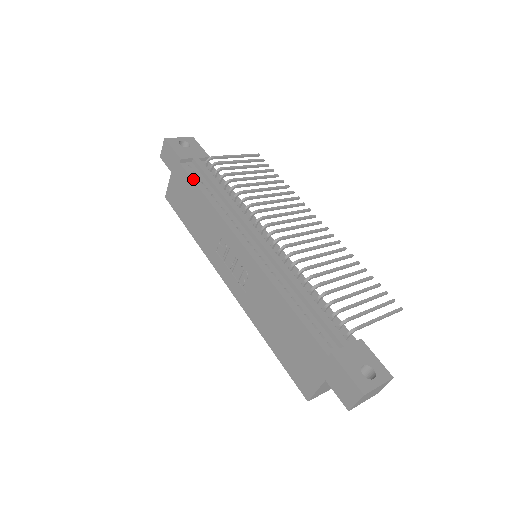
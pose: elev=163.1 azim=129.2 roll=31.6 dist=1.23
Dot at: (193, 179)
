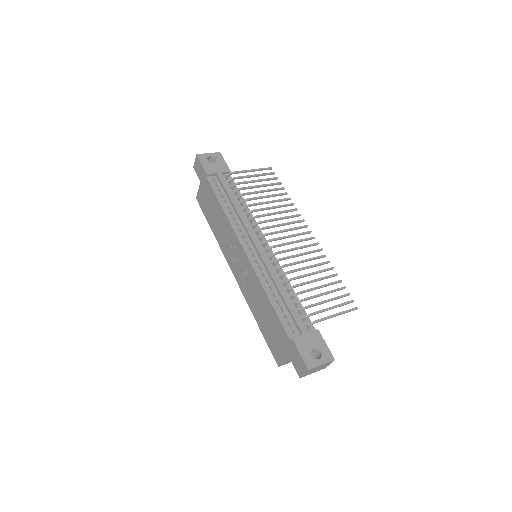
Dot at: (215, 192)
